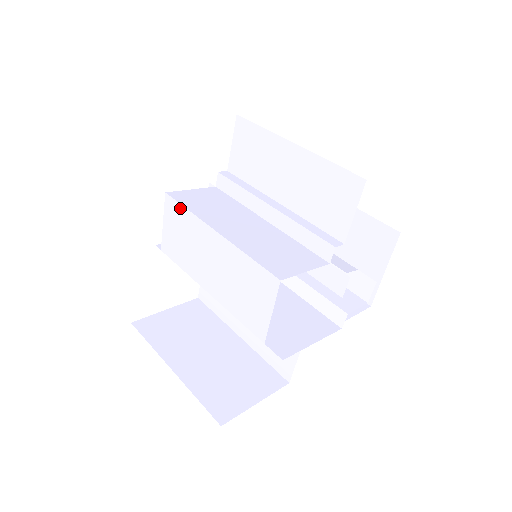
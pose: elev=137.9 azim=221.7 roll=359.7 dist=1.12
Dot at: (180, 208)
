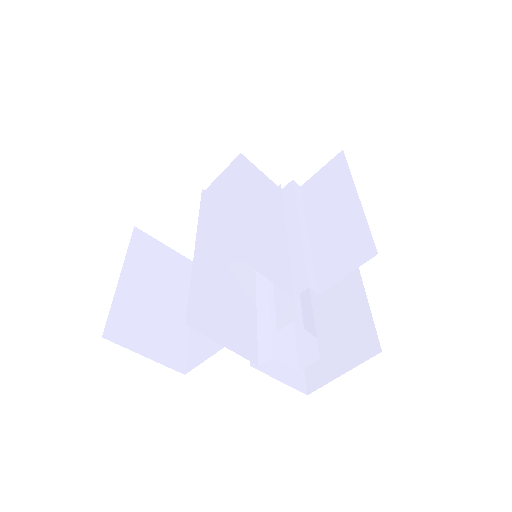
Dot at: (238, 169)
